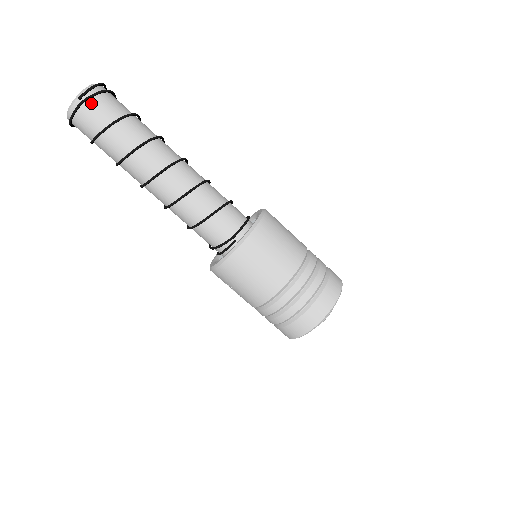
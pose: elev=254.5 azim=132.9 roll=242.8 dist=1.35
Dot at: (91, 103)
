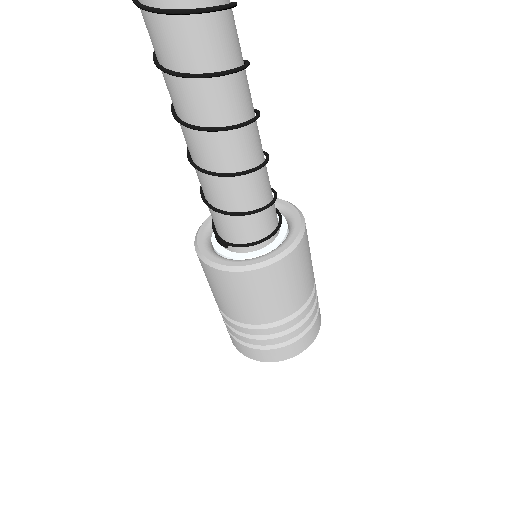
Dot at: out of frame
